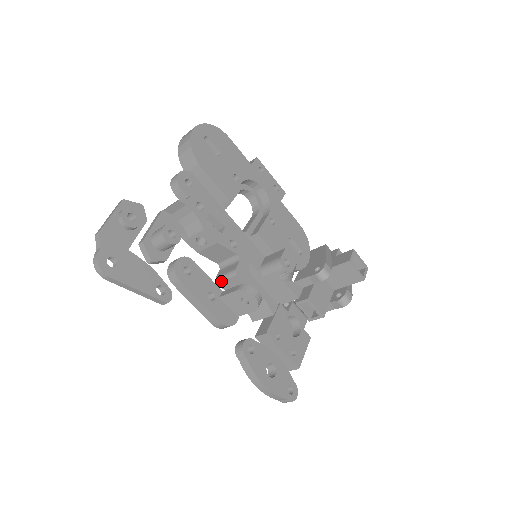
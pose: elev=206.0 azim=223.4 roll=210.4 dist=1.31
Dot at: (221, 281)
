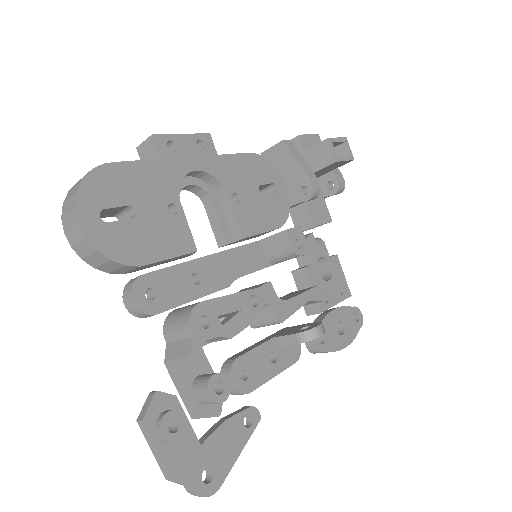
Dot at: occluded
